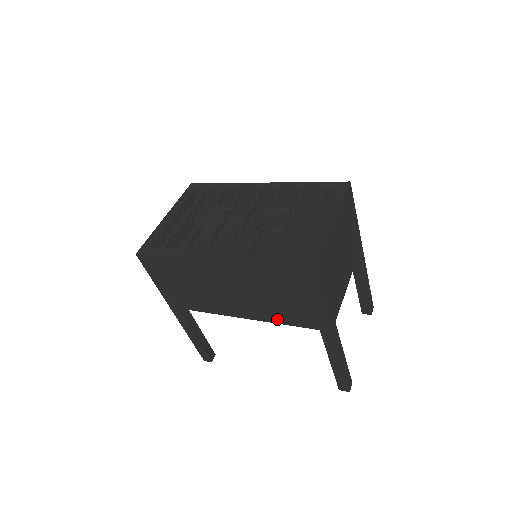
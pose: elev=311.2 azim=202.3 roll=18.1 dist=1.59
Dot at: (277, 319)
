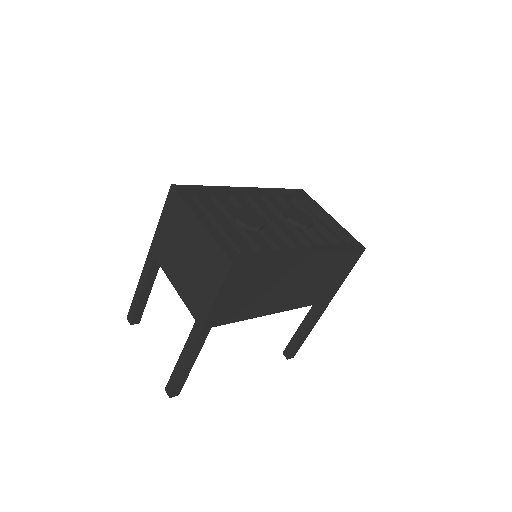
Dot at: (304, 303)
